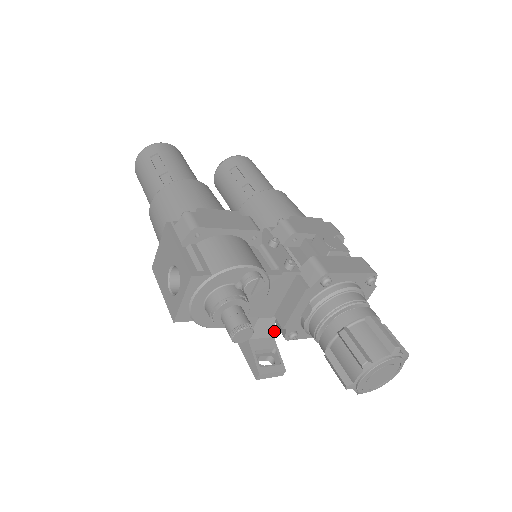
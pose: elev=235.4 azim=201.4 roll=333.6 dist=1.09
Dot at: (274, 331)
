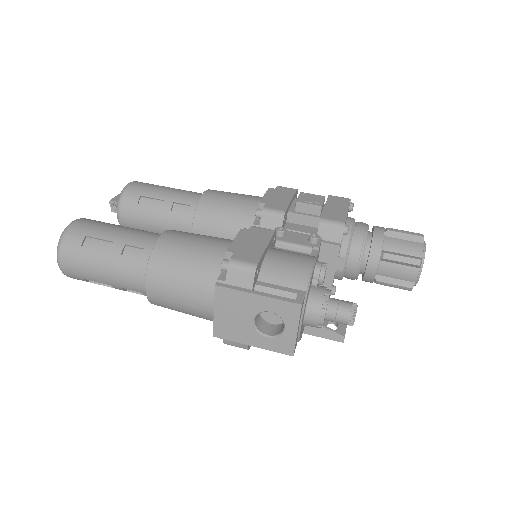
Dot at: occluded
